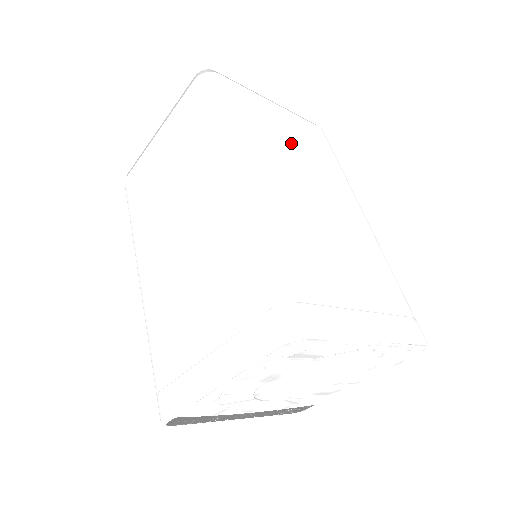
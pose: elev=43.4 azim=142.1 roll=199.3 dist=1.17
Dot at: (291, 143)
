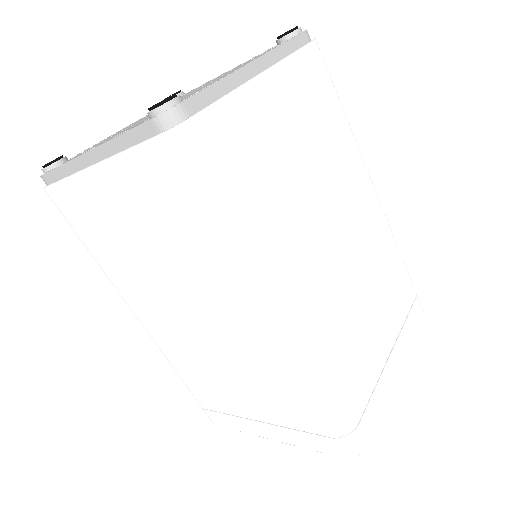
Dot at: (301, 157)
